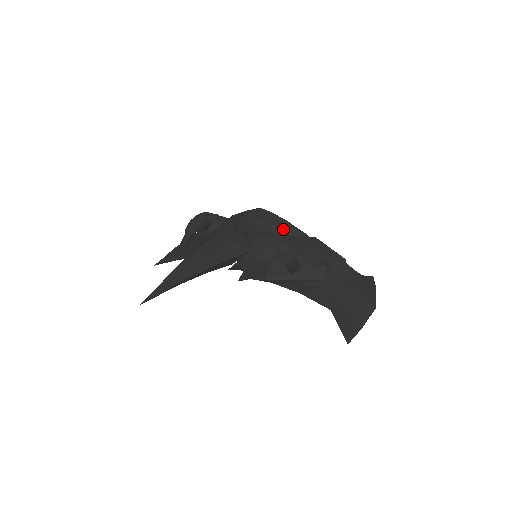
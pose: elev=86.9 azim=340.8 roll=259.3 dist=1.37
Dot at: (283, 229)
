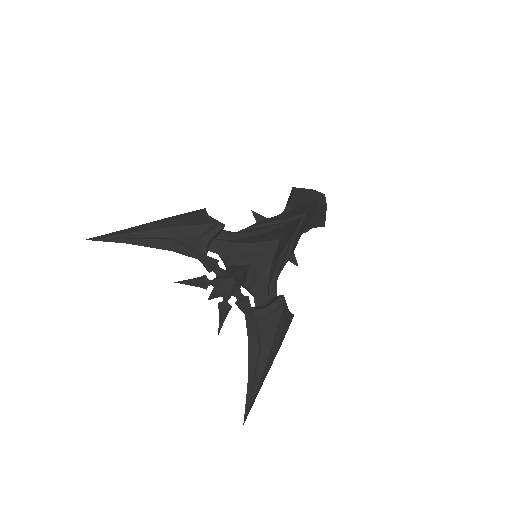
Dot at: occluded
